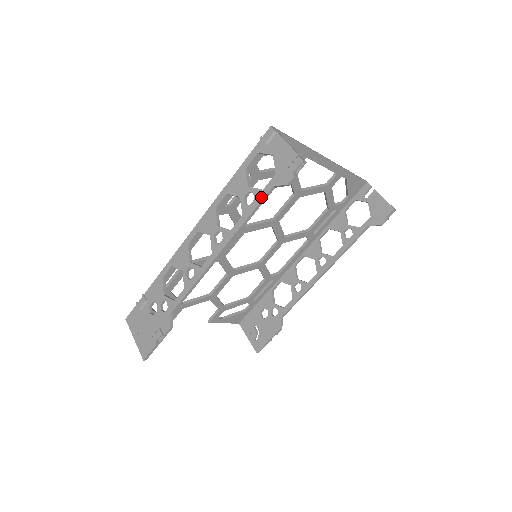
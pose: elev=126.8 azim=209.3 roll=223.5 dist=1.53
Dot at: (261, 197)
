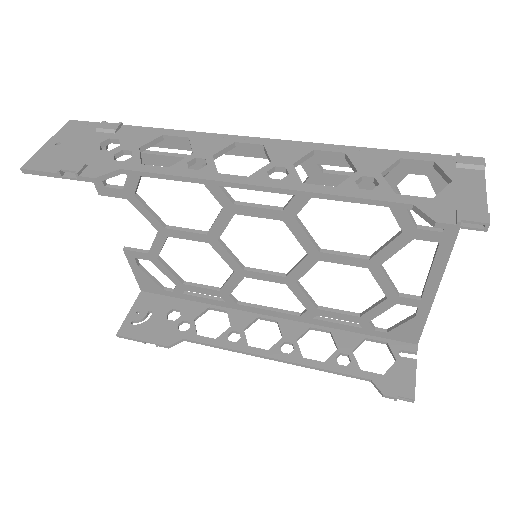
Dot at: (384, 197)
